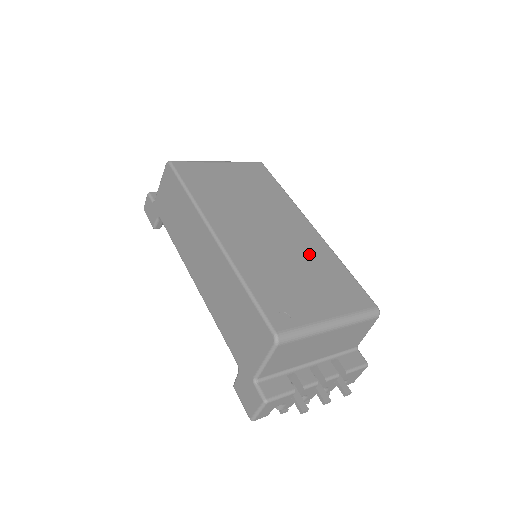
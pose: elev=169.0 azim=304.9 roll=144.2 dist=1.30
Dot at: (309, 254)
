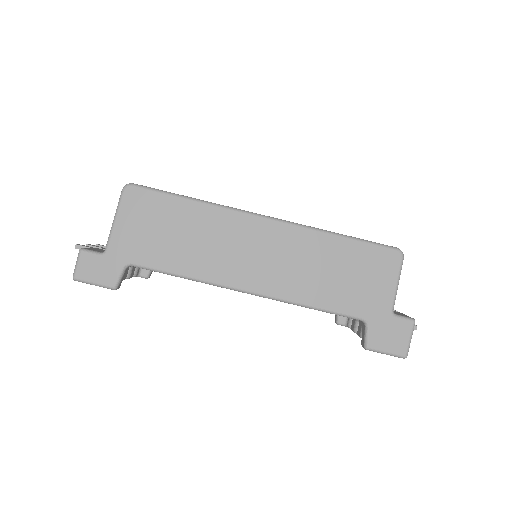
Dot at: occluded
